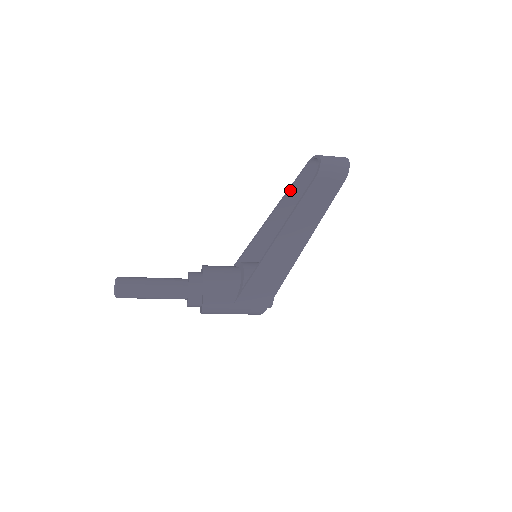
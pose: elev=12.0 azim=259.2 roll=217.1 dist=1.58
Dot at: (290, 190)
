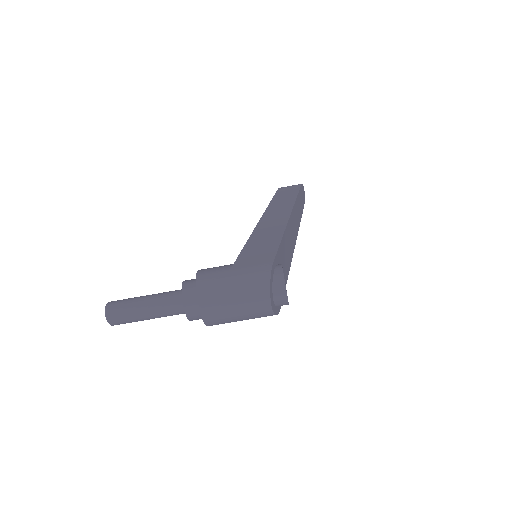
Dot at: occluded
